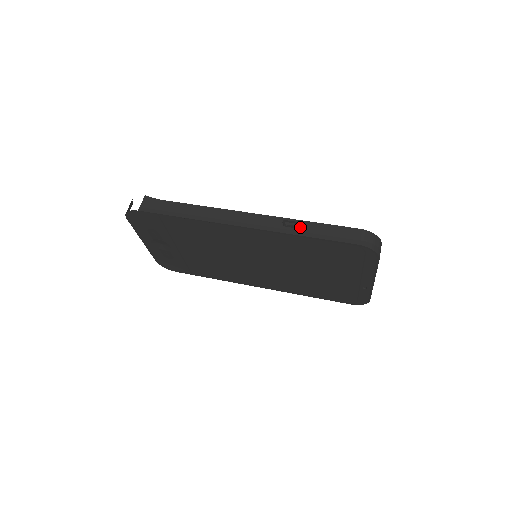
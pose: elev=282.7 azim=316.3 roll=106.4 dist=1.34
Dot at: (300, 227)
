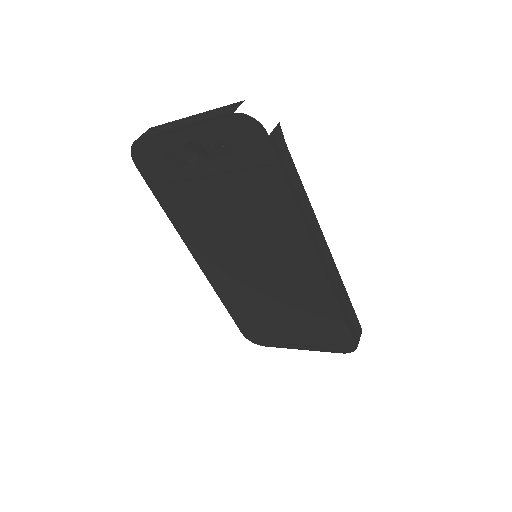
Dot at: (343, 294)
